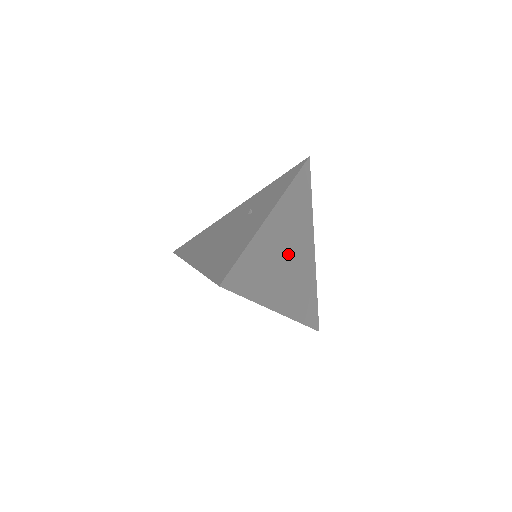
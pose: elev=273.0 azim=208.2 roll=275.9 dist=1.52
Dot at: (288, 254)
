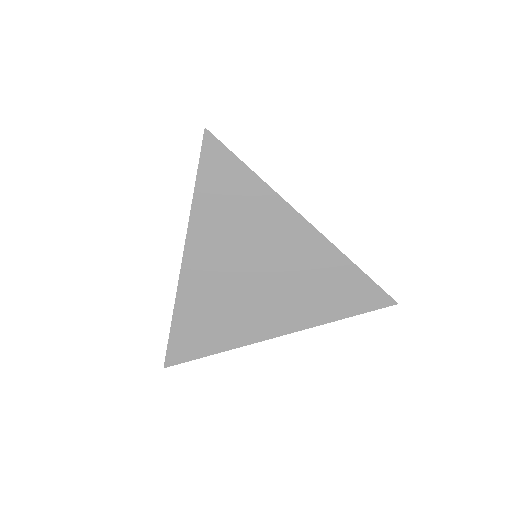
Dot at: (251, 273)
